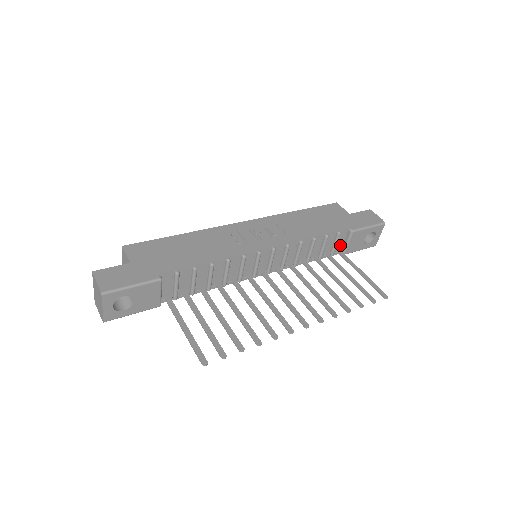
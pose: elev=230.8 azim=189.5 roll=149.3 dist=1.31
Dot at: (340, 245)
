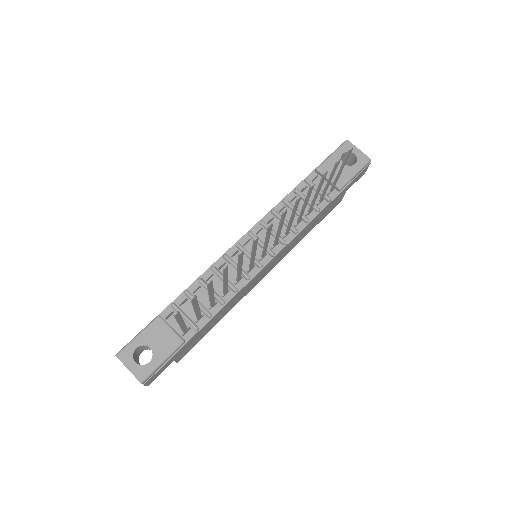
Dot at: (328, 187)
